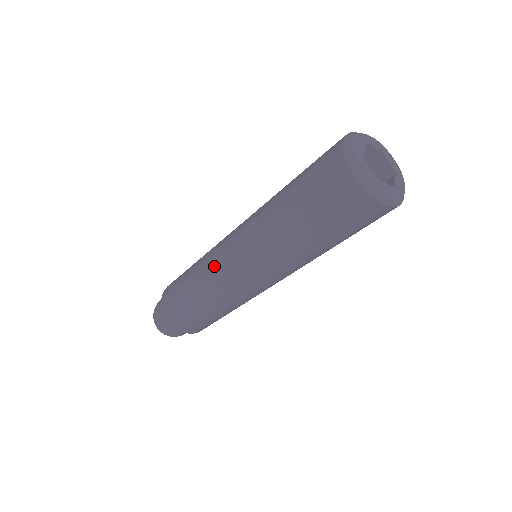
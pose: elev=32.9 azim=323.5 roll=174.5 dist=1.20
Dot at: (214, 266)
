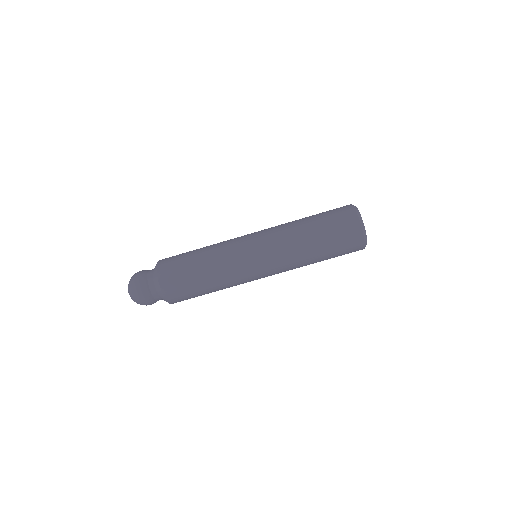
Dot at: occluded
